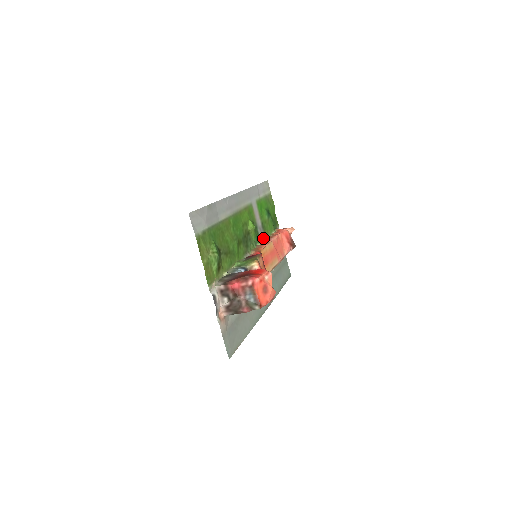
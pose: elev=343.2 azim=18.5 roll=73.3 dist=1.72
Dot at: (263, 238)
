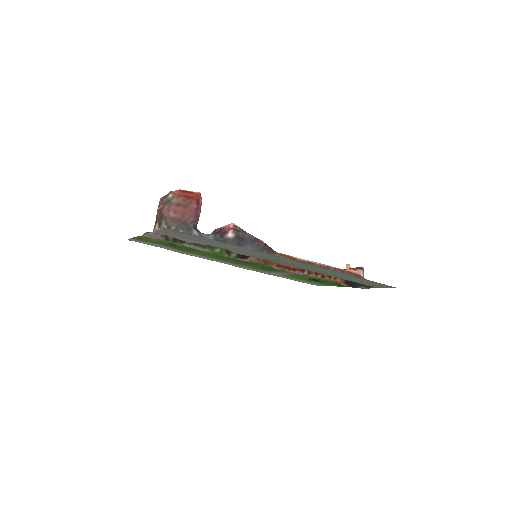
Dot at: (297, 274)
